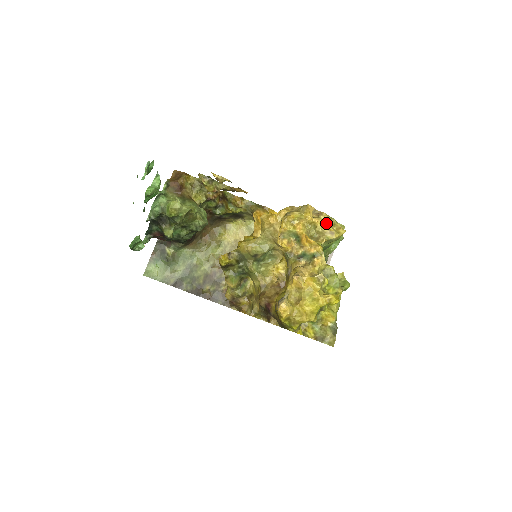
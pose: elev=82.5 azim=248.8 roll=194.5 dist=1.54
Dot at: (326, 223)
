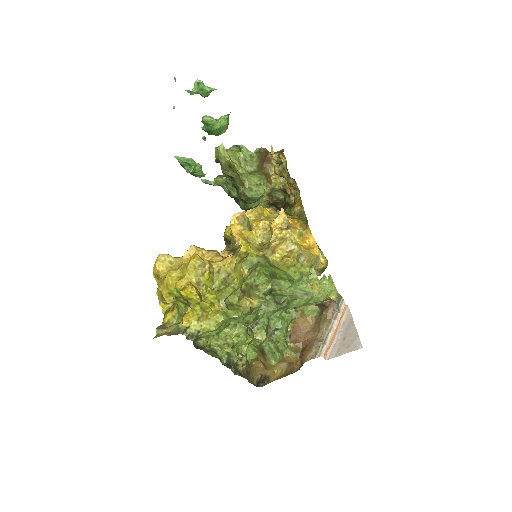
Dot at: (282, 240)
